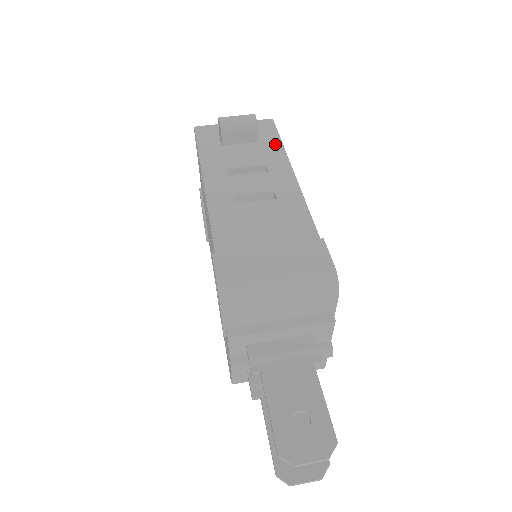
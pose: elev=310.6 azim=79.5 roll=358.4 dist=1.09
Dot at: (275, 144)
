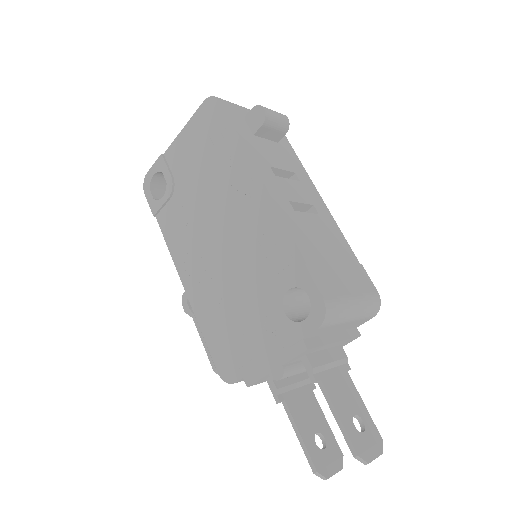
Dot at: (291, 151)
